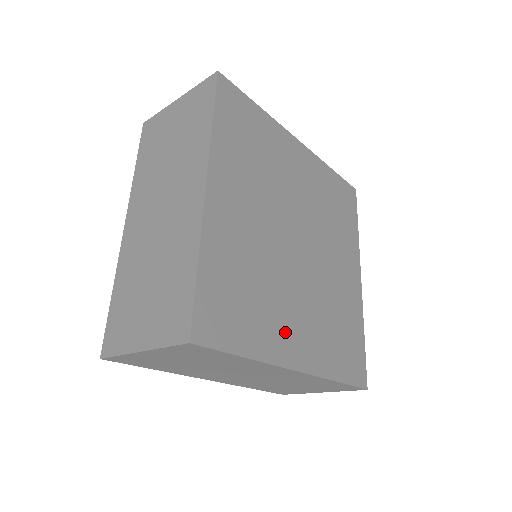
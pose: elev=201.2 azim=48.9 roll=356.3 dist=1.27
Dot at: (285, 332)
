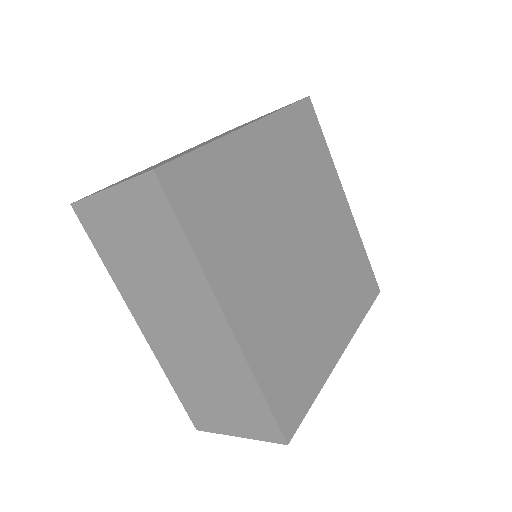
Dot at: (325, 340)
